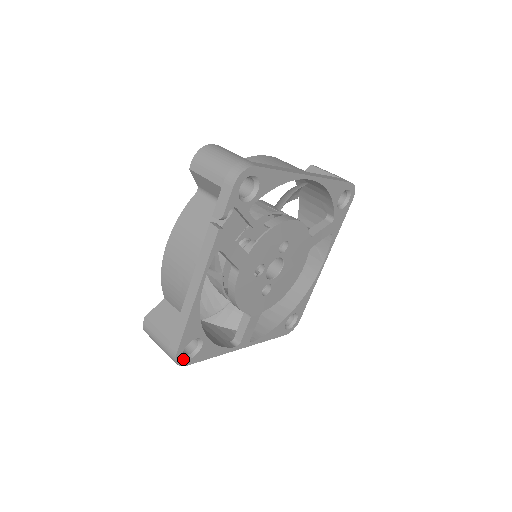
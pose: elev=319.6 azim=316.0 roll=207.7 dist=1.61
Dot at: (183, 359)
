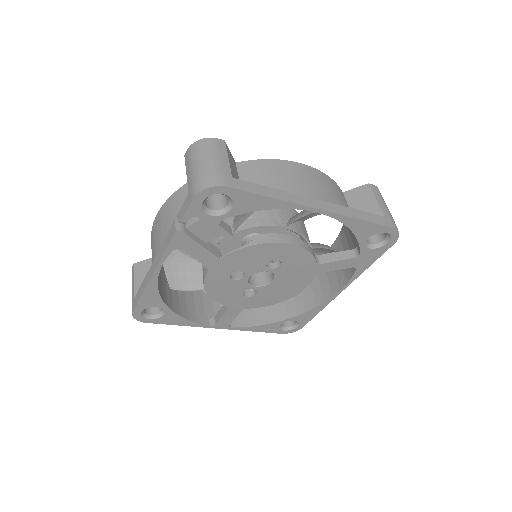
Dot at: (142, 317)
